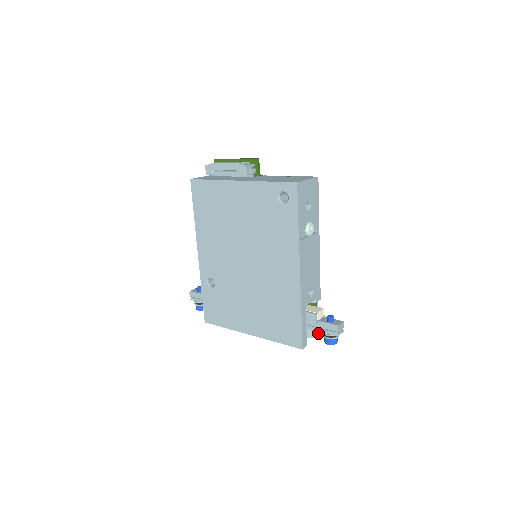
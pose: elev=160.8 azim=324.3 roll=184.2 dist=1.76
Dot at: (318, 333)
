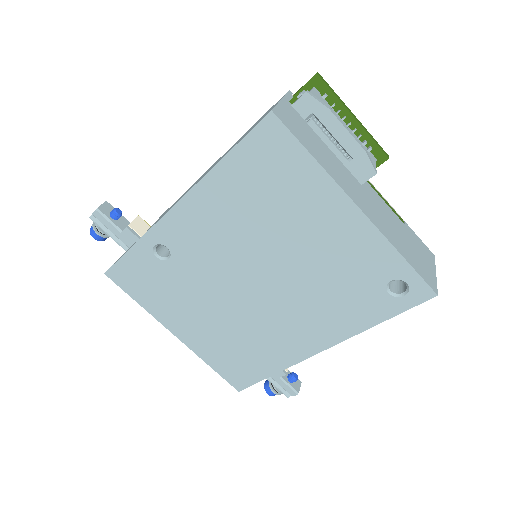
Dot at: occluded
